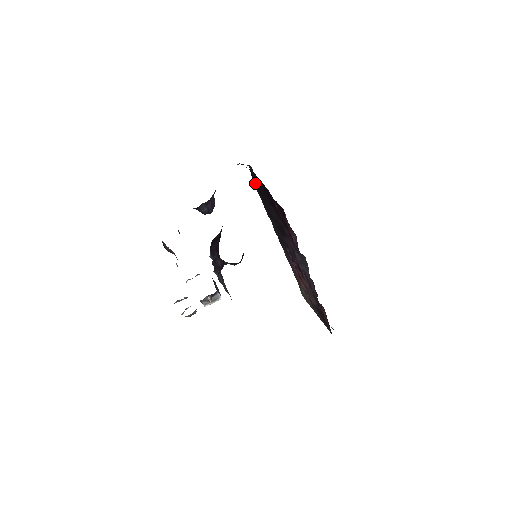
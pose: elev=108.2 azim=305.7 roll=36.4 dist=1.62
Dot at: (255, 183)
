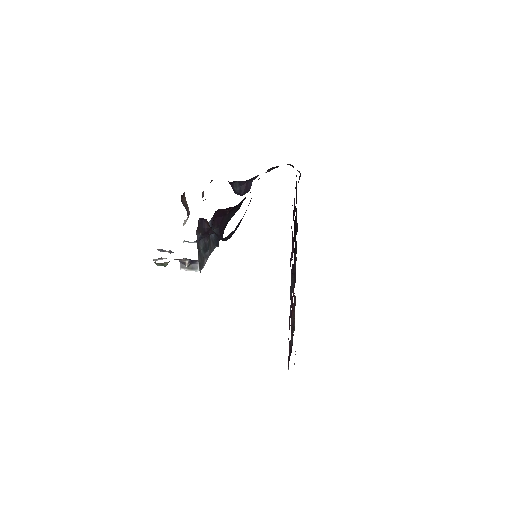
Dot at: occluded
